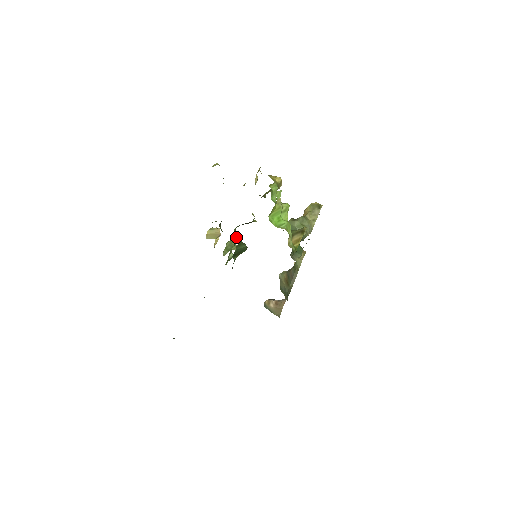
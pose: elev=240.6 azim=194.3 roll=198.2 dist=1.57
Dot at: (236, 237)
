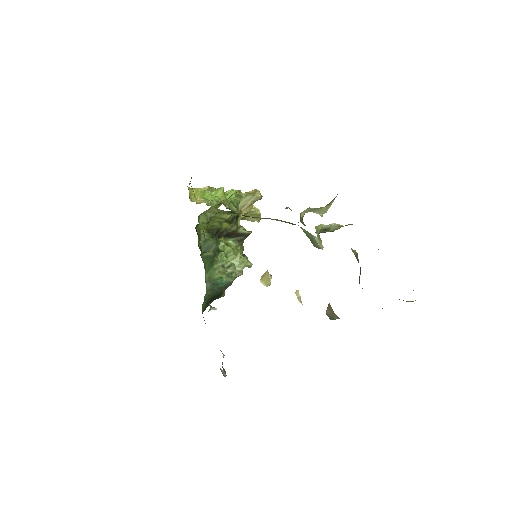
Dot at: (239, 252)
